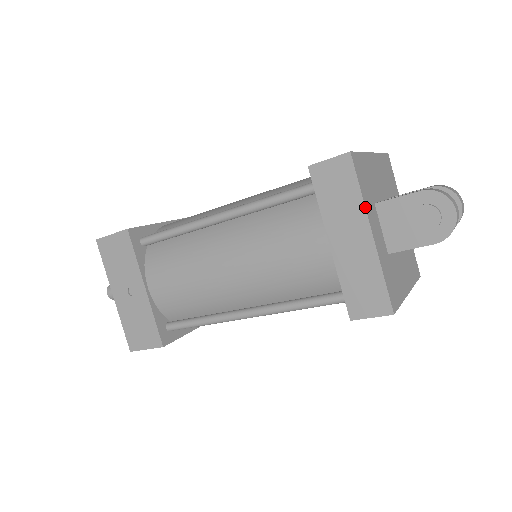
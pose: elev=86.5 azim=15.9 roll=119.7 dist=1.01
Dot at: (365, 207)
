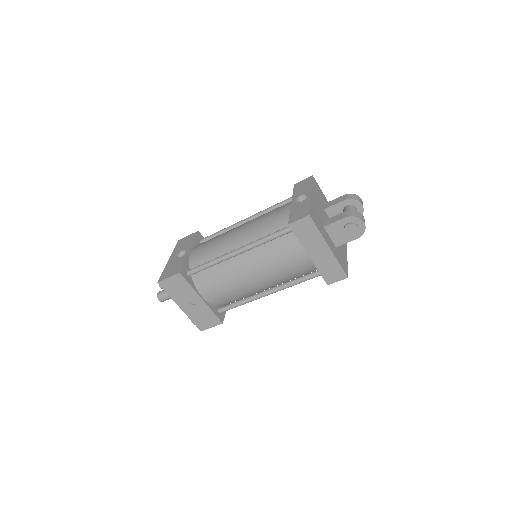
Dot at: (323, 237)
